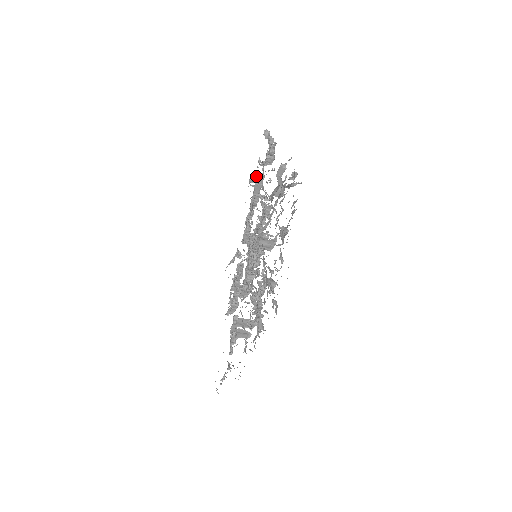
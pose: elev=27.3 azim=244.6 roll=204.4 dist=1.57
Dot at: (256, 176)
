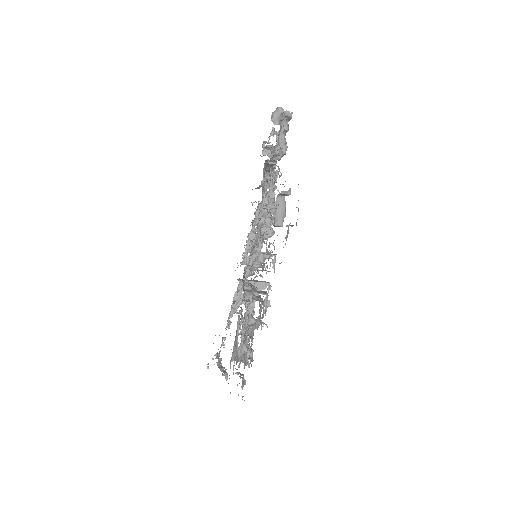
Dot at: (269, 146)
